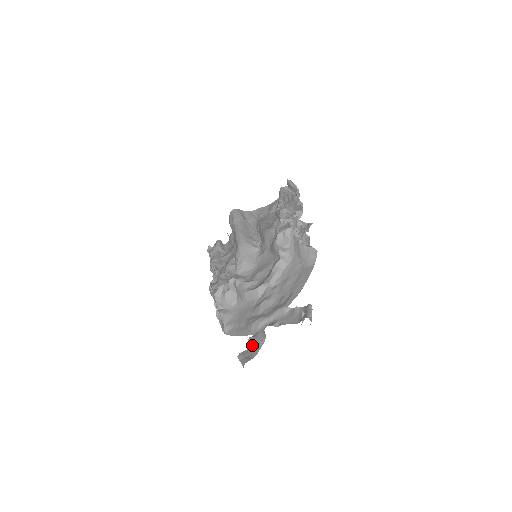
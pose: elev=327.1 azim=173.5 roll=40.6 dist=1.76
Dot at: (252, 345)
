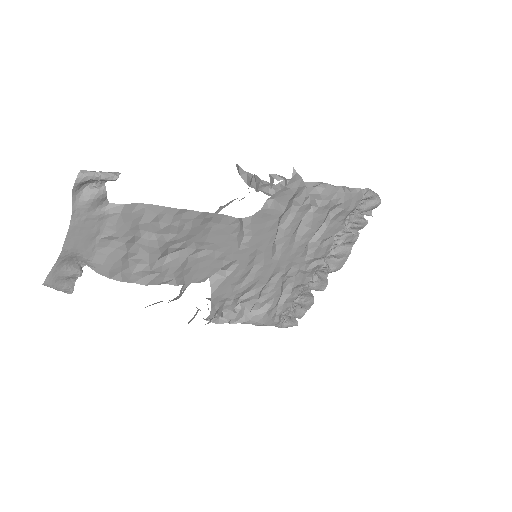
Dot at: occluded
